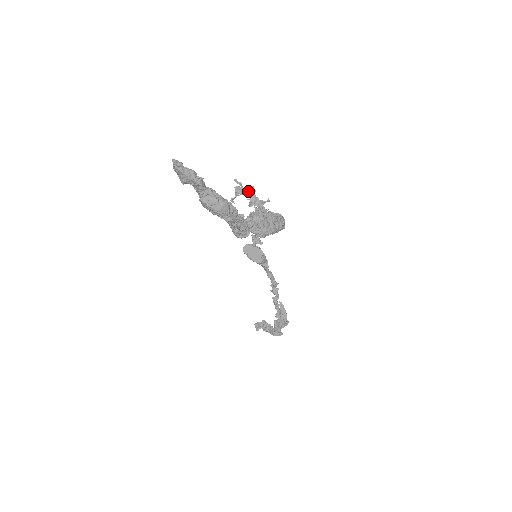
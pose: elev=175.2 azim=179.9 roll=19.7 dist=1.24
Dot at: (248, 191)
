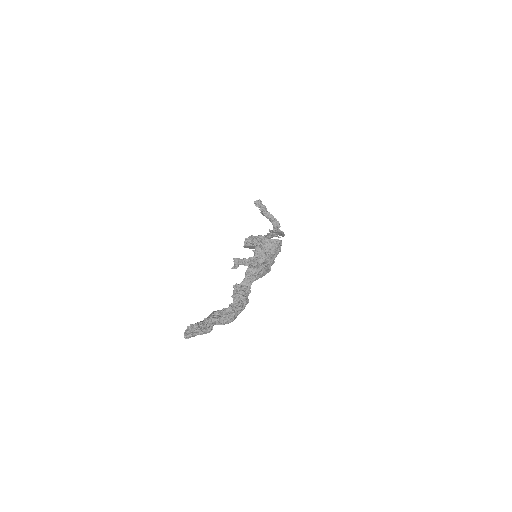
Dot at: (247, 261)
